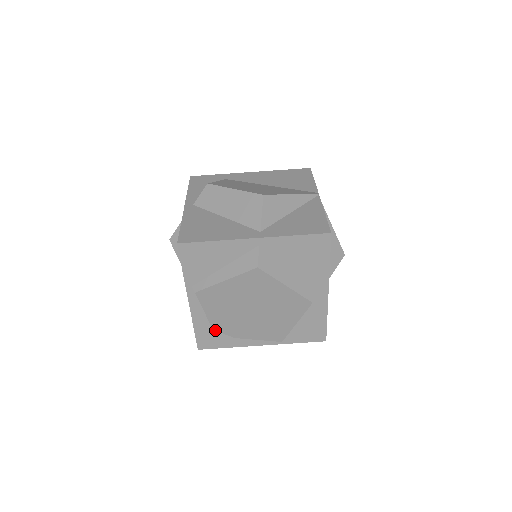
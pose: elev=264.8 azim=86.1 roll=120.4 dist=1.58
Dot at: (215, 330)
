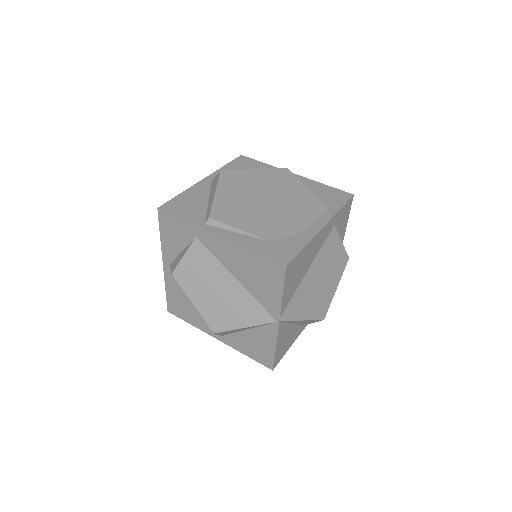
Dot at: (271, 241)
